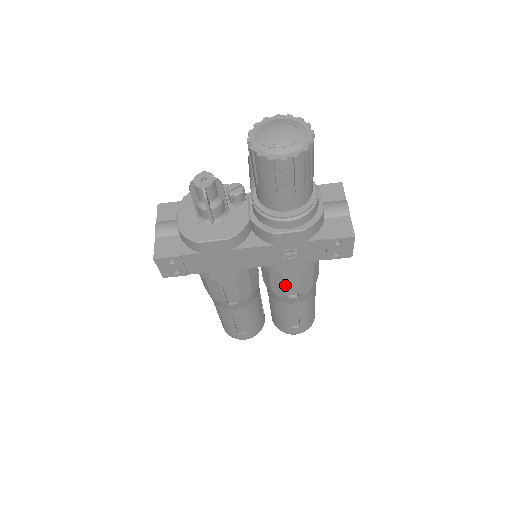
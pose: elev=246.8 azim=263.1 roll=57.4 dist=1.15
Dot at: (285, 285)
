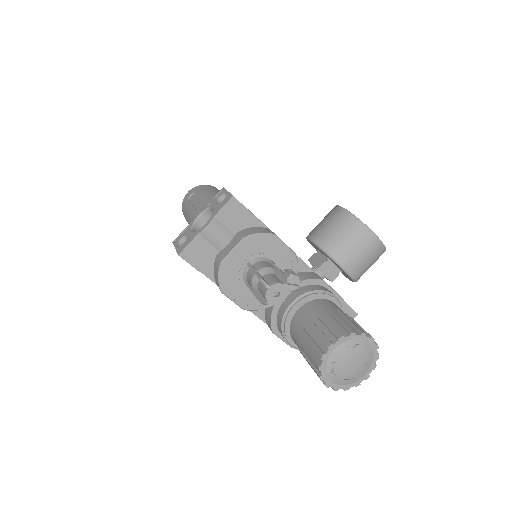
Dot at: occluded
